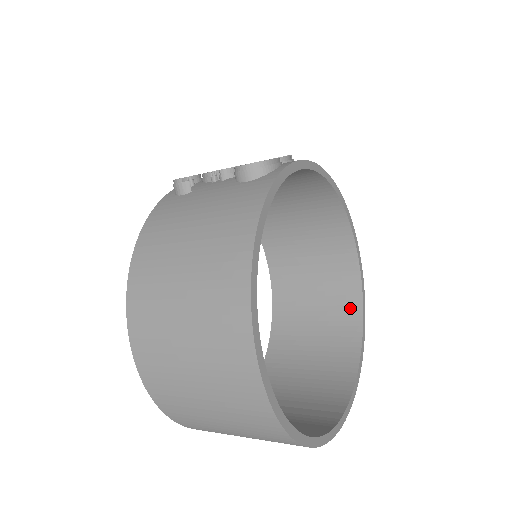
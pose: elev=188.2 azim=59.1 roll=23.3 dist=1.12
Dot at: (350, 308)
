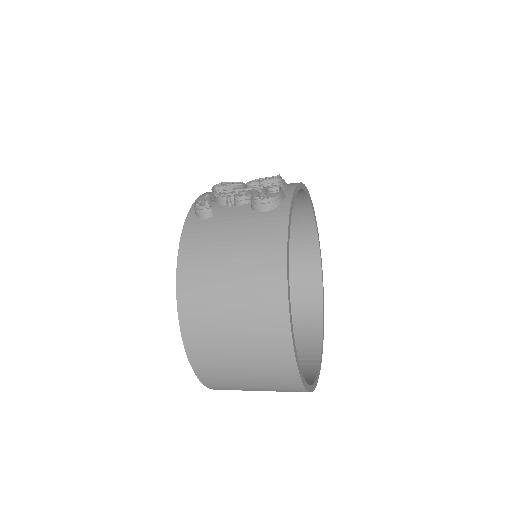
Dot at: (312, 278)
